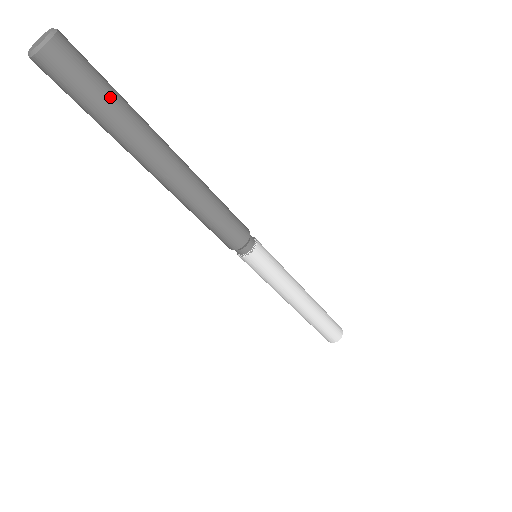
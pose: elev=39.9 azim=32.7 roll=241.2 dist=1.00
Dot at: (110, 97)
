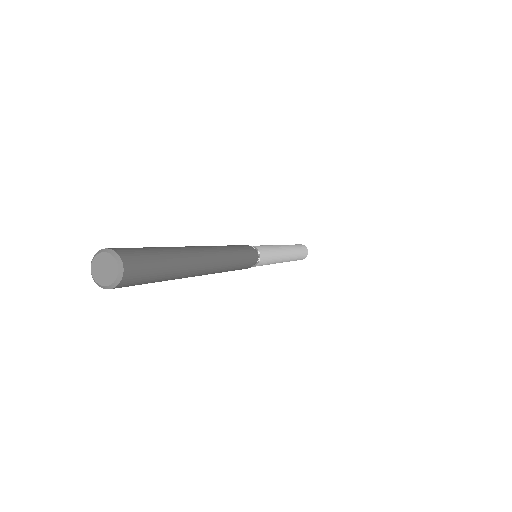
Dot at: (161, 279)
